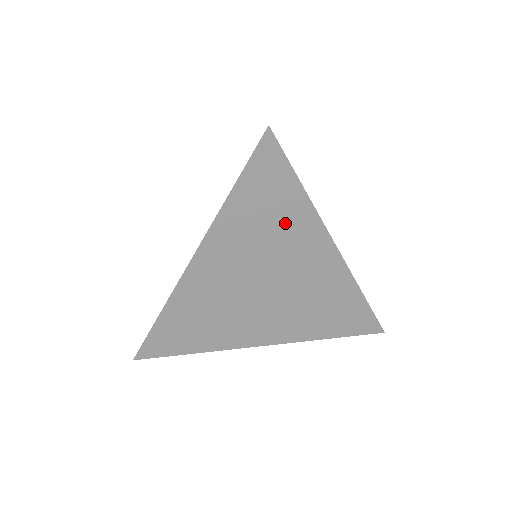
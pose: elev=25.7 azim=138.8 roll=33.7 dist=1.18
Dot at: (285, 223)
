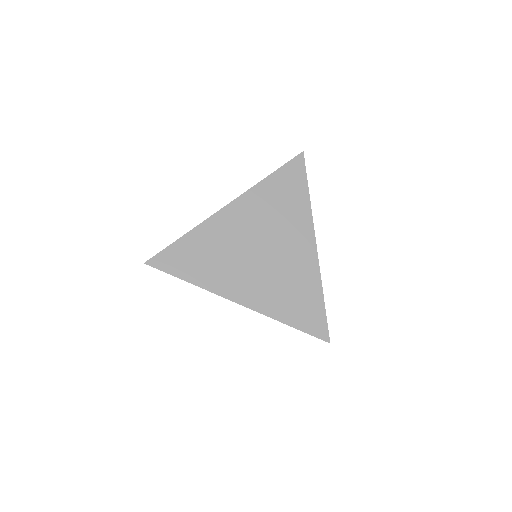
Dot at: (291, 211)
